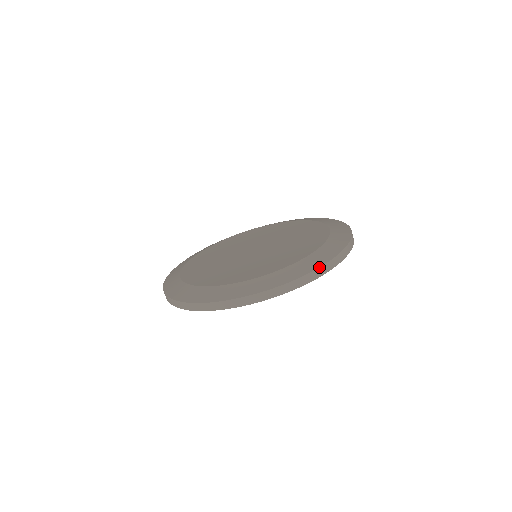
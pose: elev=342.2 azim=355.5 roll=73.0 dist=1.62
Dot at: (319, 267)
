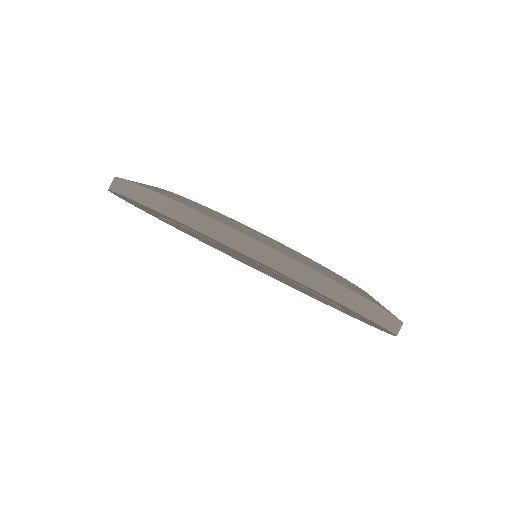
Dot at: (369, 299)
